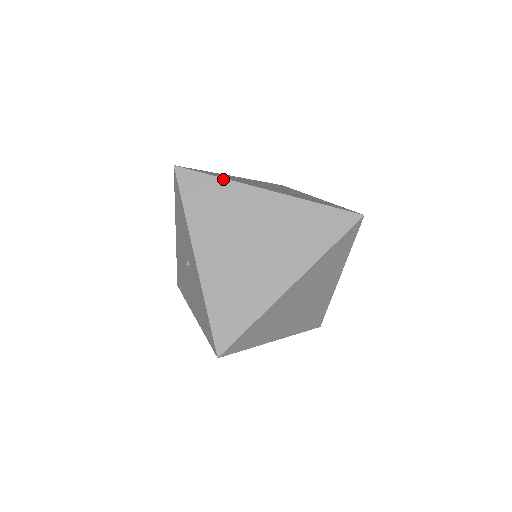
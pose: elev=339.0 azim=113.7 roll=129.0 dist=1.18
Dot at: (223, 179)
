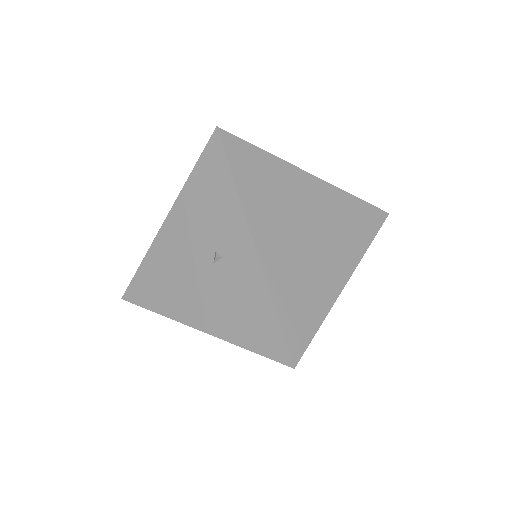
Dot at: (271, 155)
